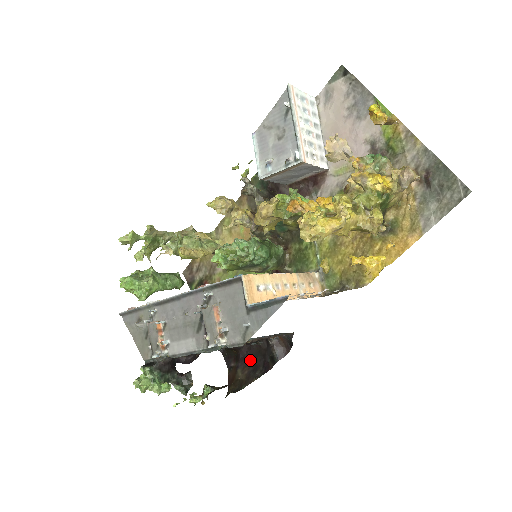
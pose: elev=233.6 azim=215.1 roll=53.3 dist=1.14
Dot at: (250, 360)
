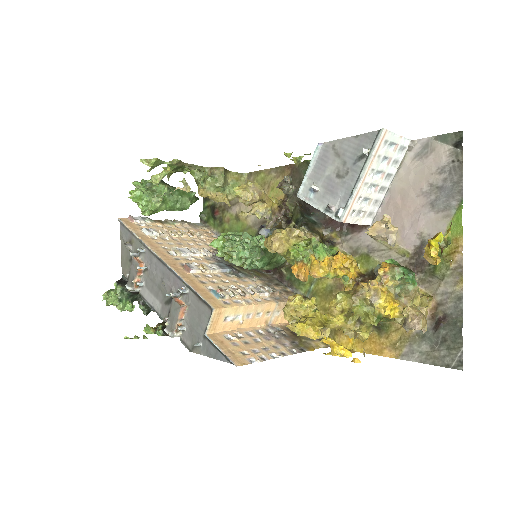
Dot at: occluded
